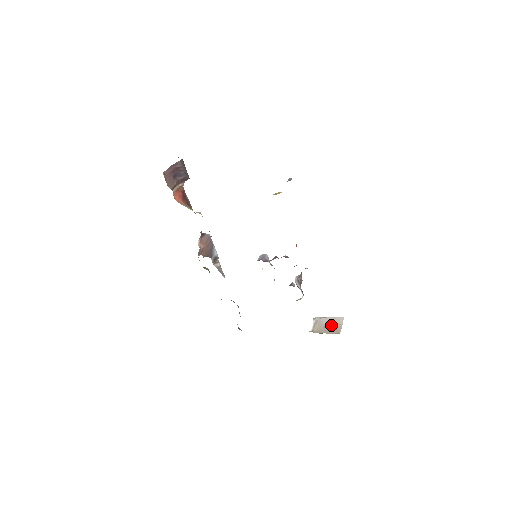
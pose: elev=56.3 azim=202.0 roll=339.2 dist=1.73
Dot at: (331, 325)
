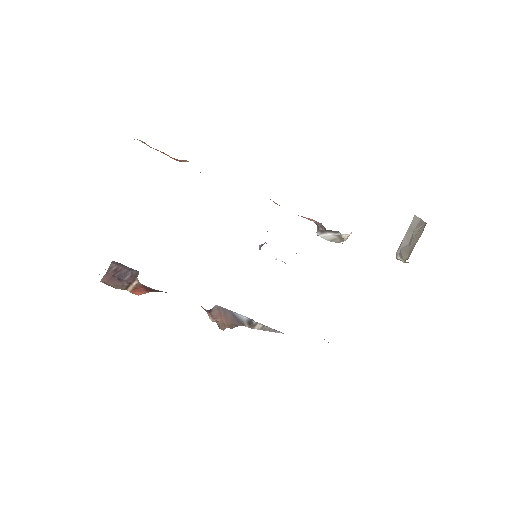
Dot at: (413, 234)
